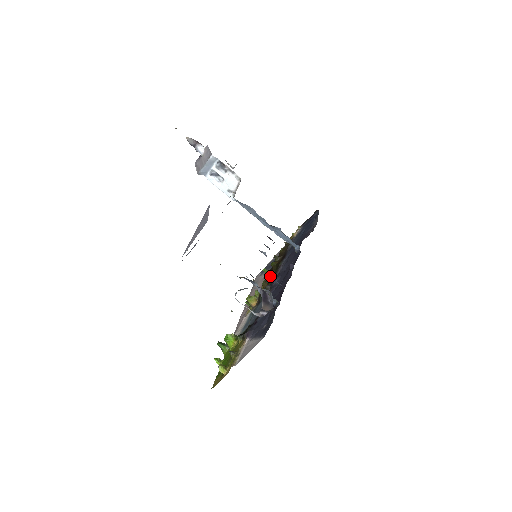
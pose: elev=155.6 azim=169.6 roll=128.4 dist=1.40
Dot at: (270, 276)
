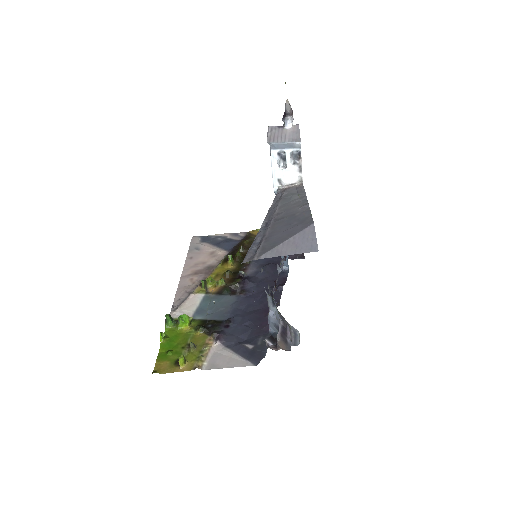
Dot at: (232, 266)
